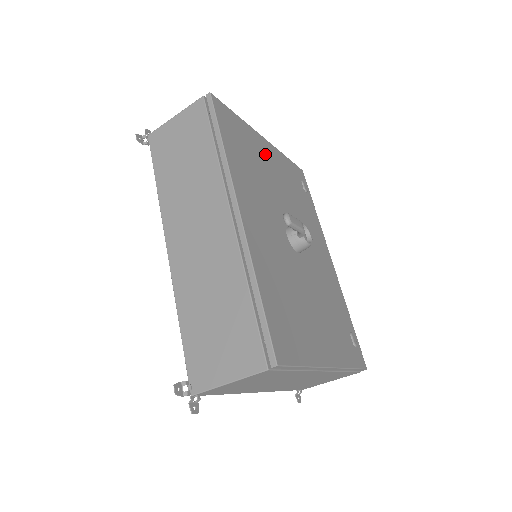
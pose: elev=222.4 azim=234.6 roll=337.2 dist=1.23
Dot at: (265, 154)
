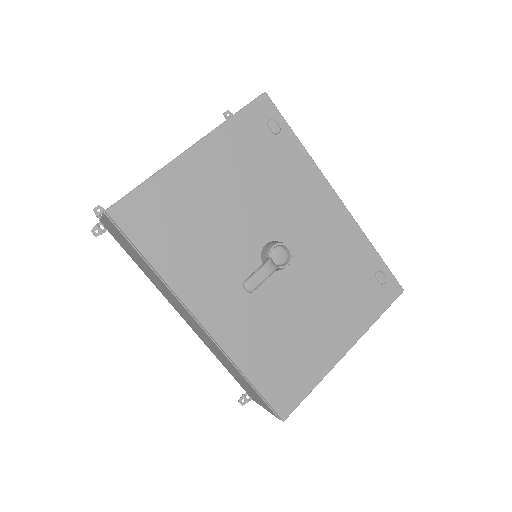
Dot at: (202, 178)
